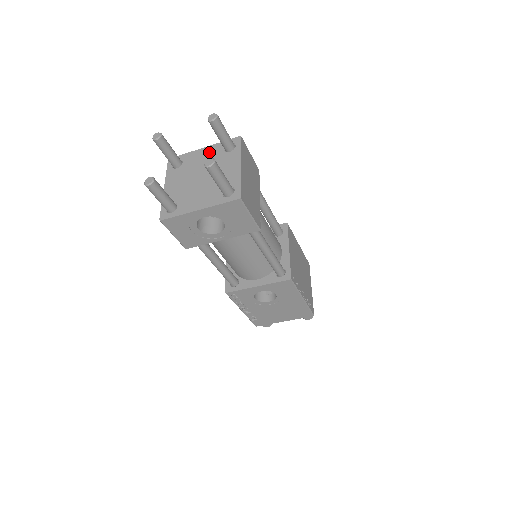
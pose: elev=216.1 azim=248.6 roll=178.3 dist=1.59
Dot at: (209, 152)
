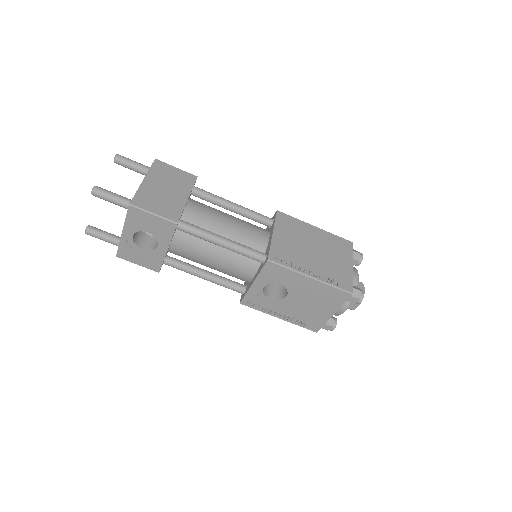
Dot at: occluded
